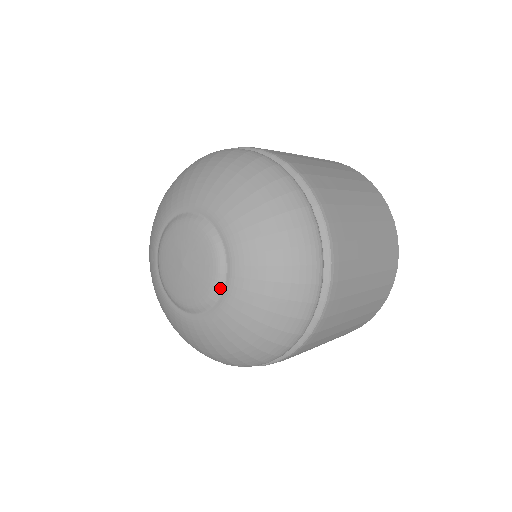
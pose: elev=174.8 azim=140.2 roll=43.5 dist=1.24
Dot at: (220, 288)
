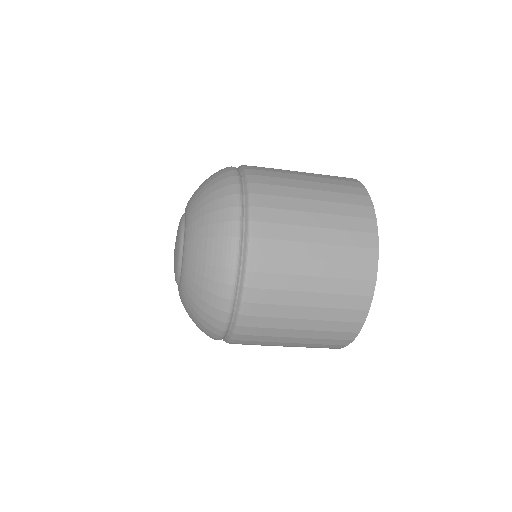
Dot at: (182, 243)
